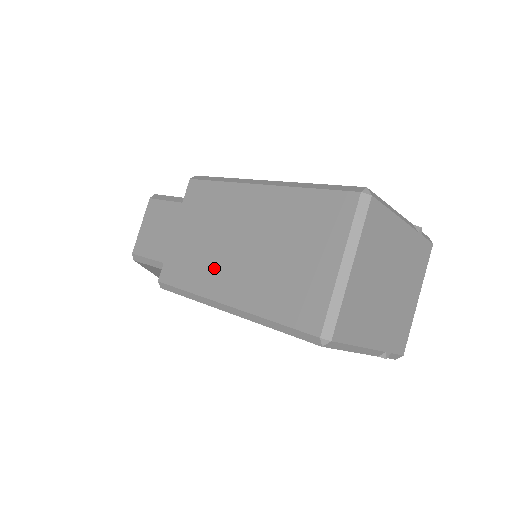
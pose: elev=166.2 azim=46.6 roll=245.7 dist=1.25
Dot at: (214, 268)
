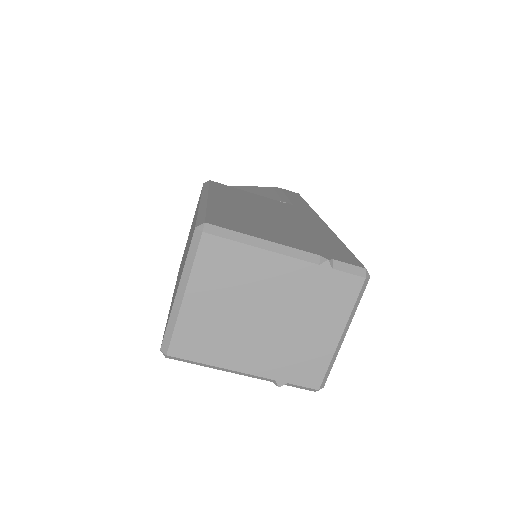
Dot at: occluded
